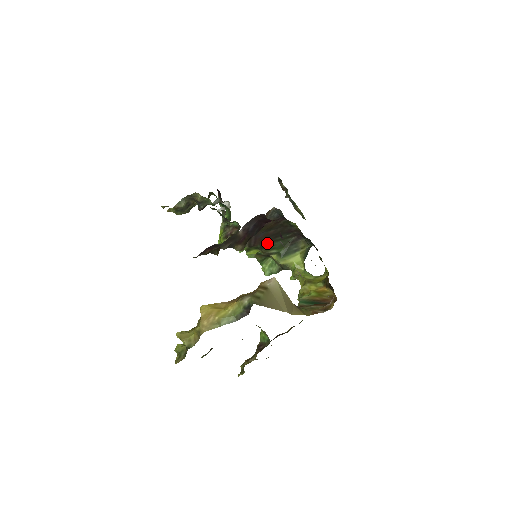
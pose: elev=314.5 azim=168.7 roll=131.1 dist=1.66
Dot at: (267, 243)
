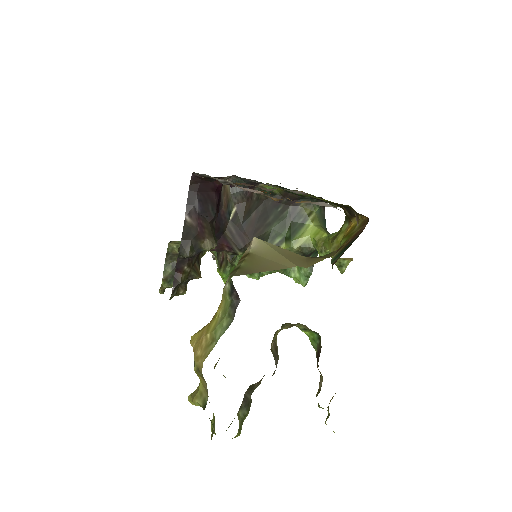
Dot at: (260, 234)
